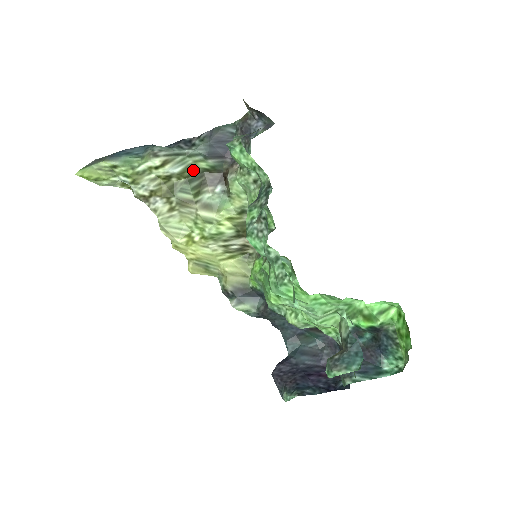
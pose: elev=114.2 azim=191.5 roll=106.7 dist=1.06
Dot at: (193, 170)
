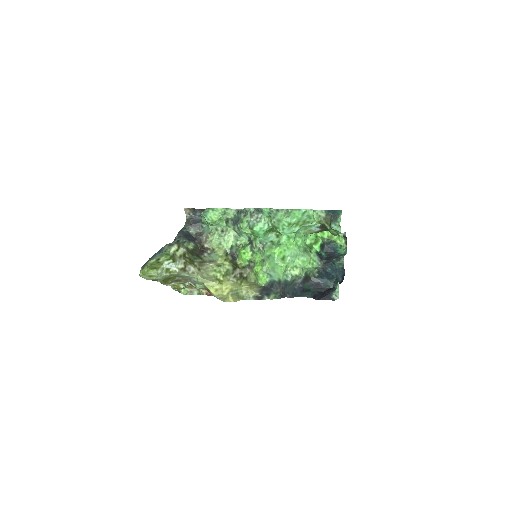
Dot at: (189, 250)
